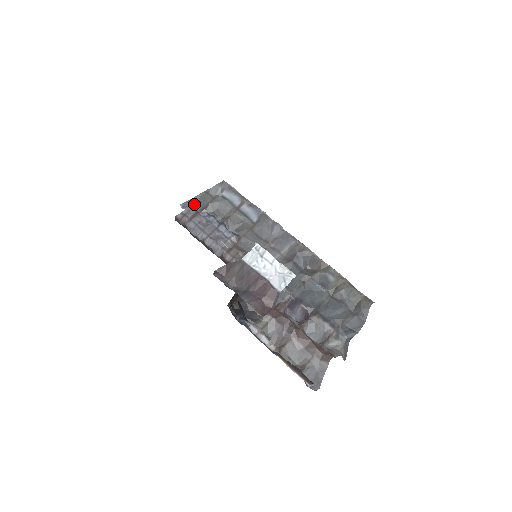
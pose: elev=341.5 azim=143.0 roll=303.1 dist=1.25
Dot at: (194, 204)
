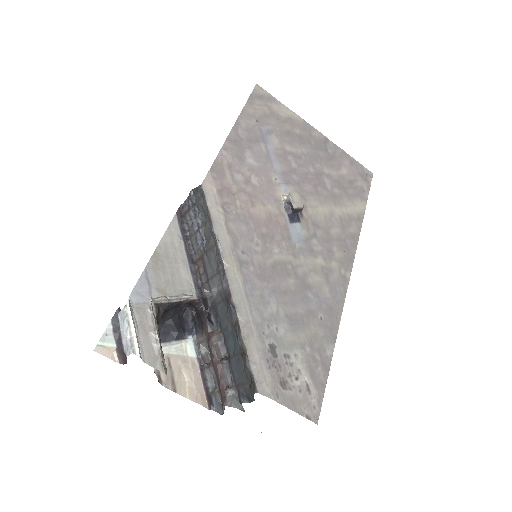
Dot at: occluded
